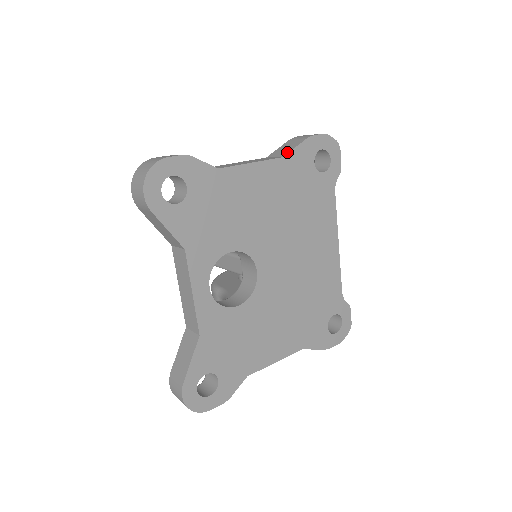
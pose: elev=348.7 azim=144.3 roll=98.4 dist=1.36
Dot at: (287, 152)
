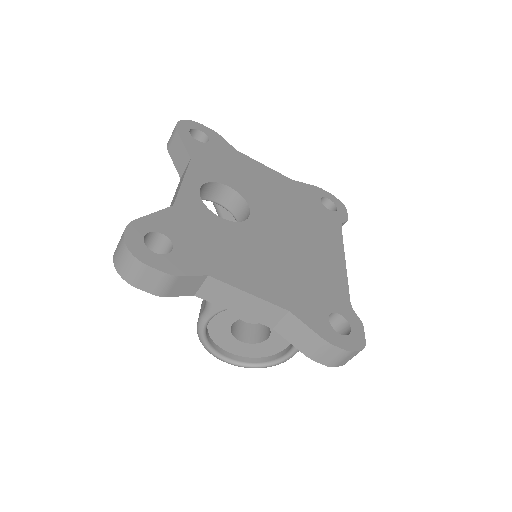
Dot at: (296, 182)
